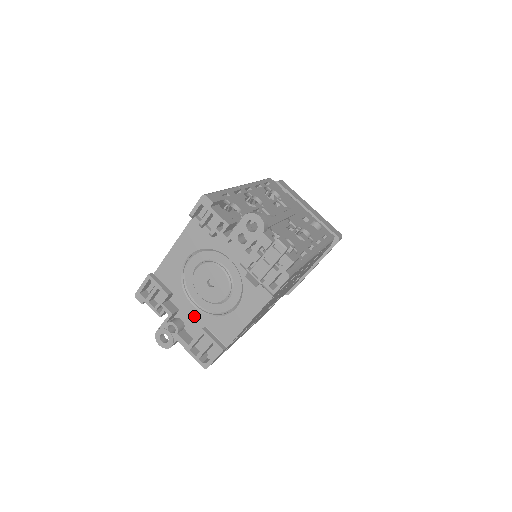
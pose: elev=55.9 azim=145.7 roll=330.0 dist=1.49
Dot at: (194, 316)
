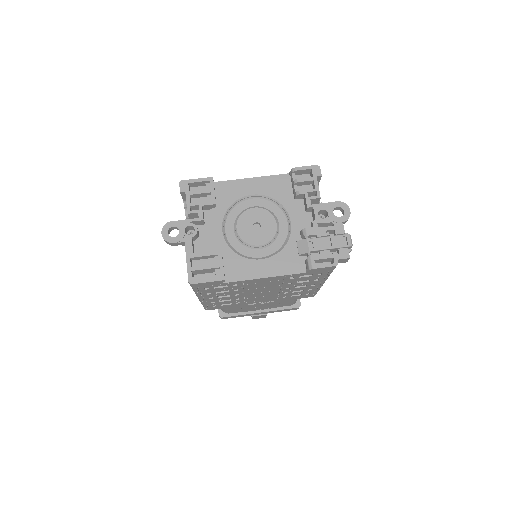
Dot at: (215, 238)
